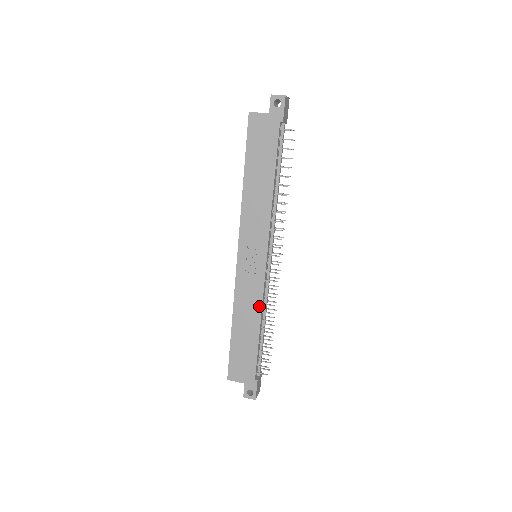
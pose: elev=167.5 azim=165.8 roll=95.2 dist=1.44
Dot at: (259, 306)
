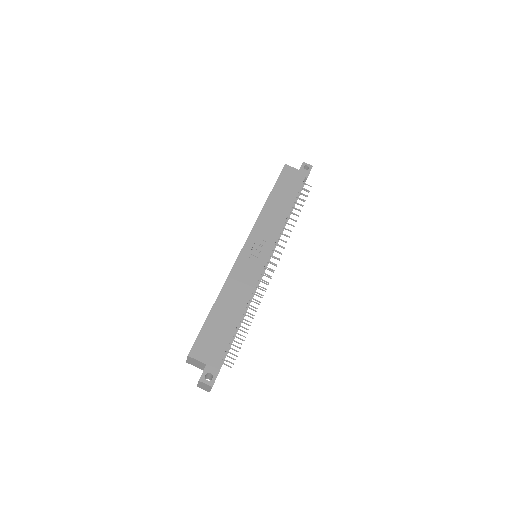
Dot at: (250, 291)
